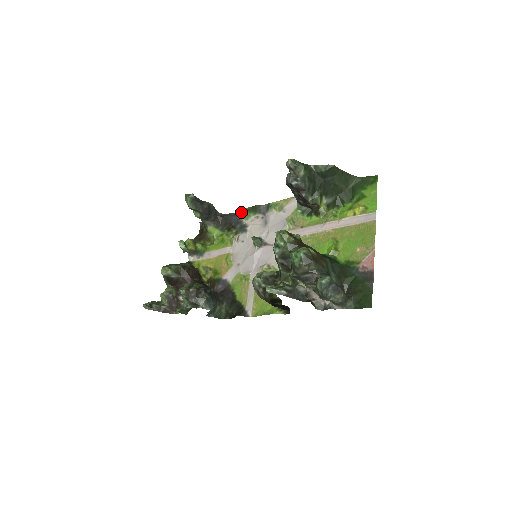
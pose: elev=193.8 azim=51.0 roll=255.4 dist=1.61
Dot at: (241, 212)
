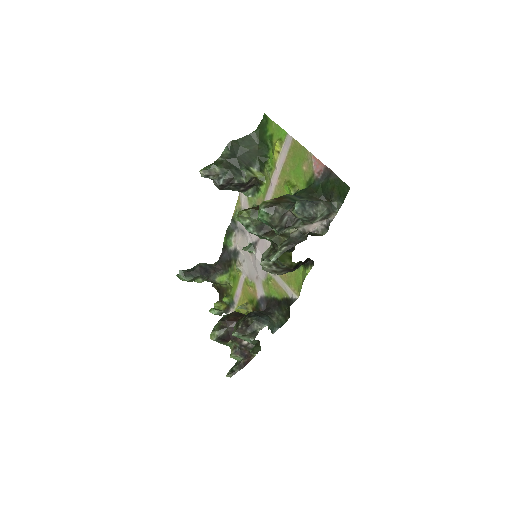
Dot at: (224, 246)
